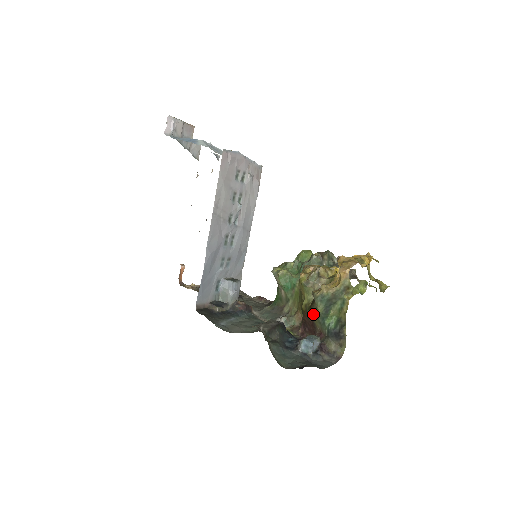
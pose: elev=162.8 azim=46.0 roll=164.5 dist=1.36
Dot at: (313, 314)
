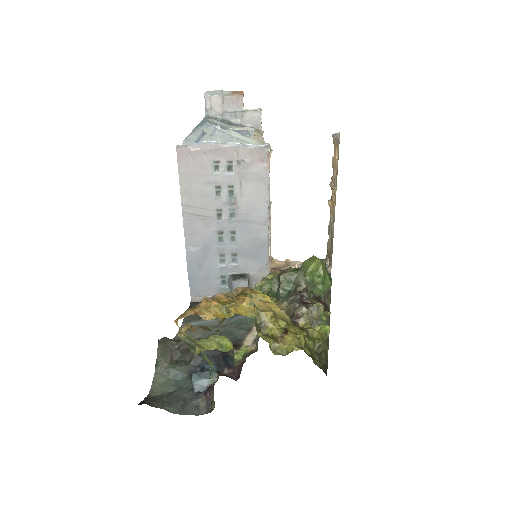
Dot at: occluded
